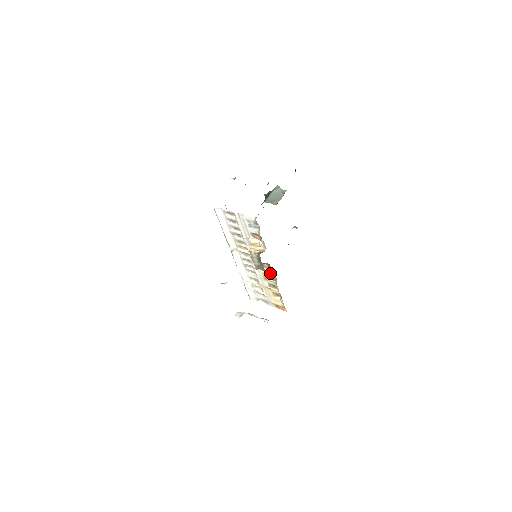
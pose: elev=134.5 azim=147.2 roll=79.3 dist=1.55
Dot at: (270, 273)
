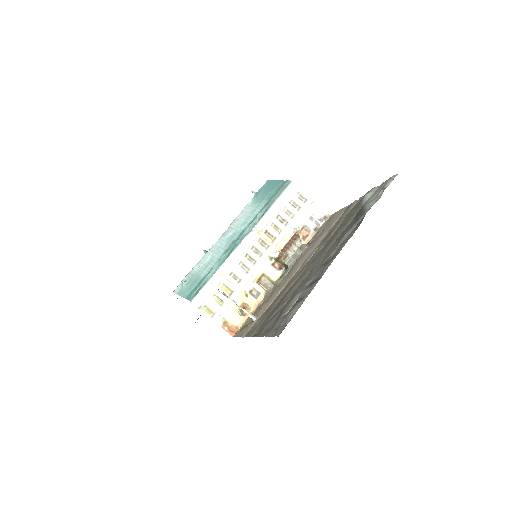
Dot at: (272, 276)
